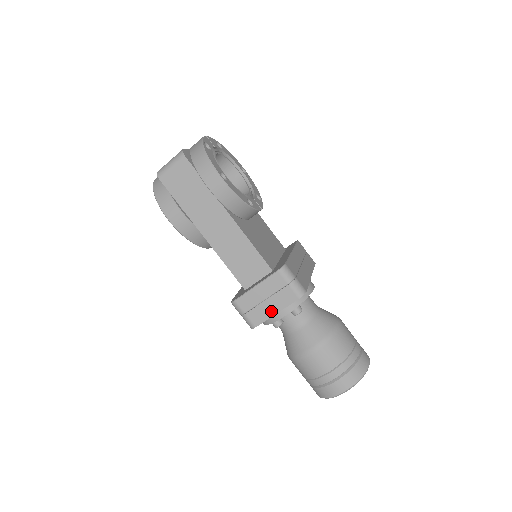
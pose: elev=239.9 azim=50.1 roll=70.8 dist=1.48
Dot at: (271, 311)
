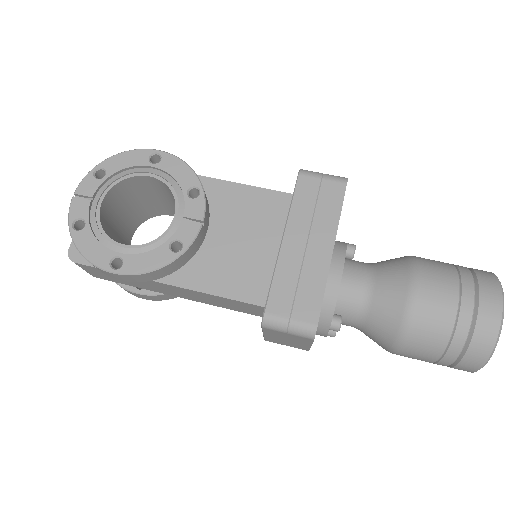
Dot at: (304, 345)
